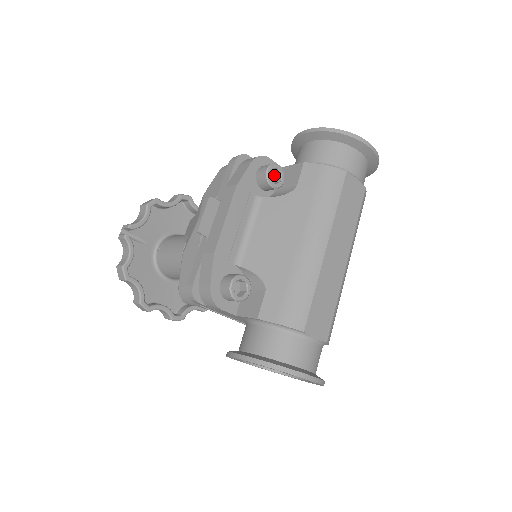
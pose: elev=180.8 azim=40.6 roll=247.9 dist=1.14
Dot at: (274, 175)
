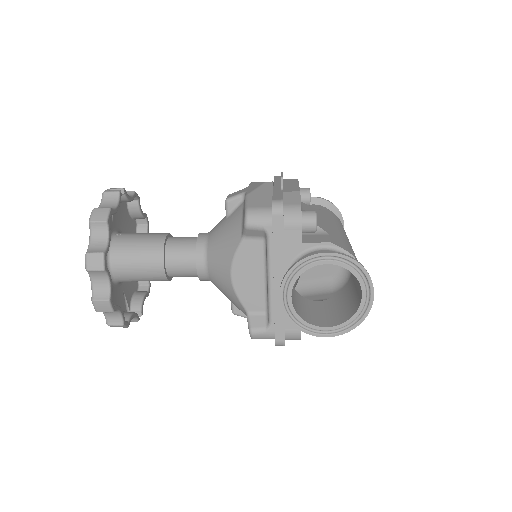
Dot at: occluded
